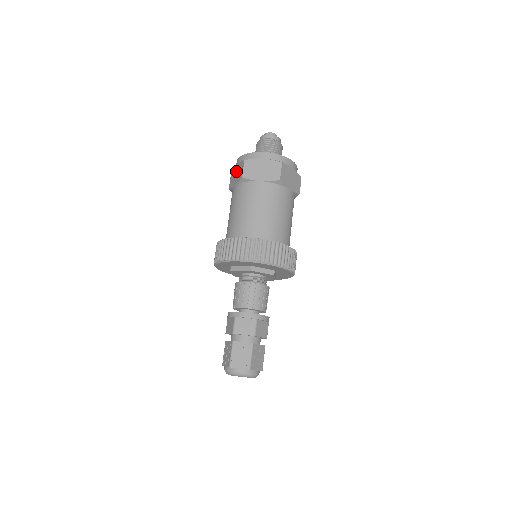
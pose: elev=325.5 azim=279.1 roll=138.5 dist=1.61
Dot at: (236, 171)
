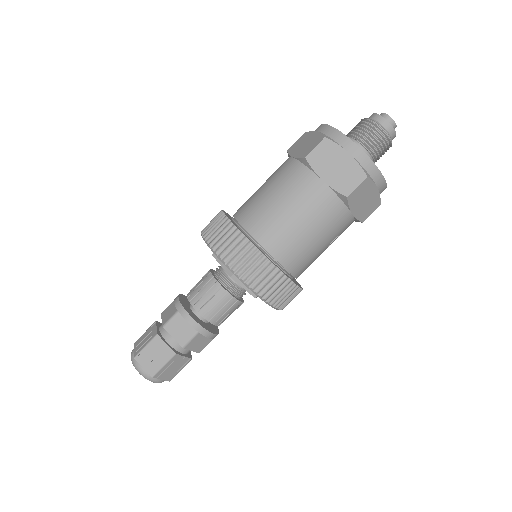
Dot at: (309, 138)
